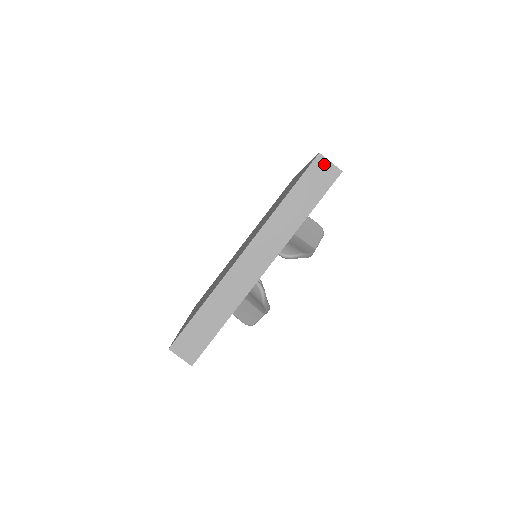
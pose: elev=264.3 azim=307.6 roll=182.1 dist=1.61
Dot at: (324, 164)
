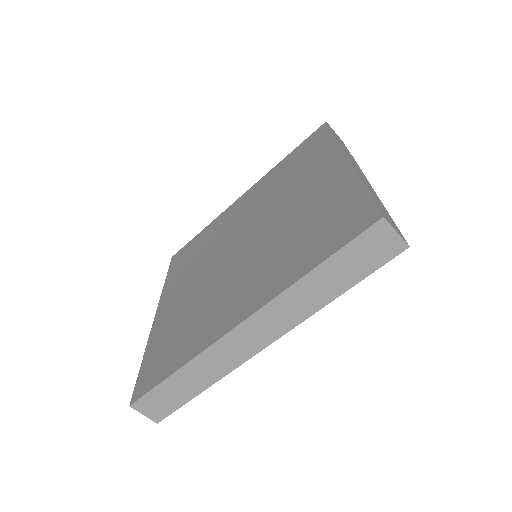
Dot at: (386, 233)
